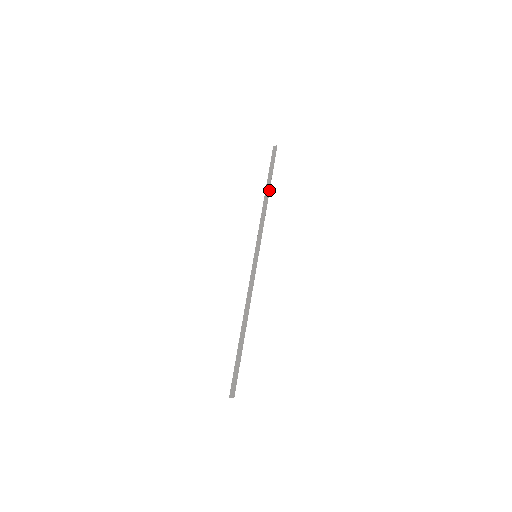
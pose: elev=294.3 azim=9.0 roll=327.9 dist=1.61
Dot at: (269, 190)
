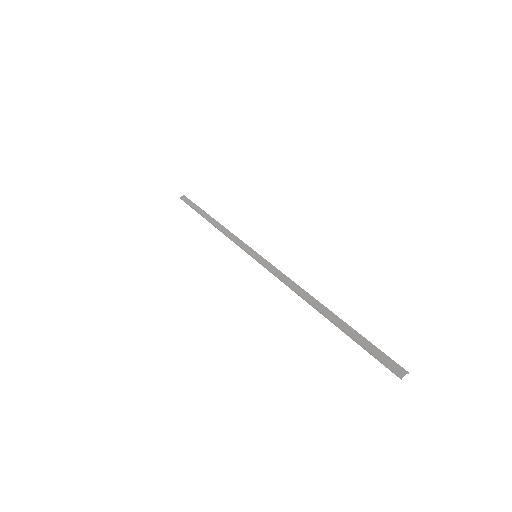
Dot at: (211, 217)
